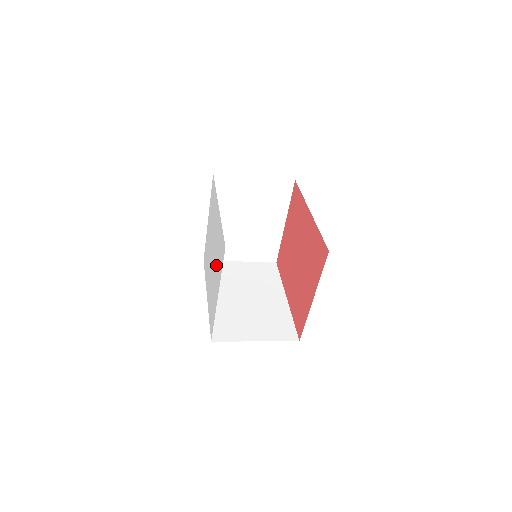
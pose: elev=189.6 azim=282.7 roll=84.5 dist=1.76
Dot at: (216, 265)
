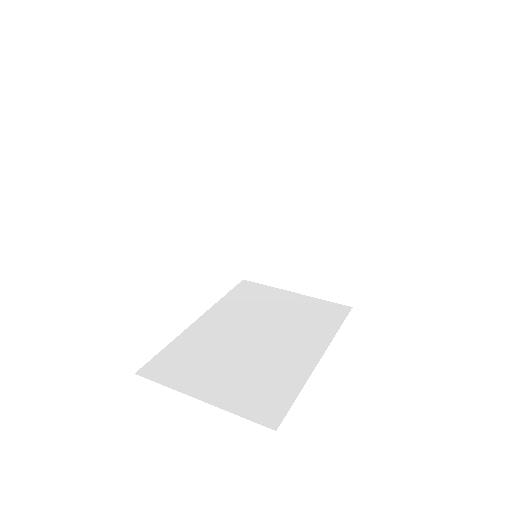
Dot at: occluded
